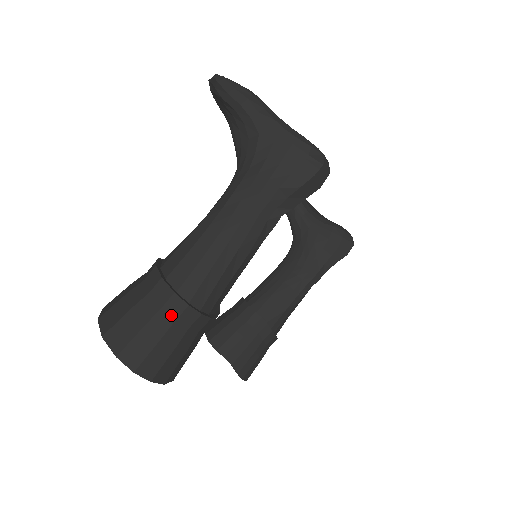
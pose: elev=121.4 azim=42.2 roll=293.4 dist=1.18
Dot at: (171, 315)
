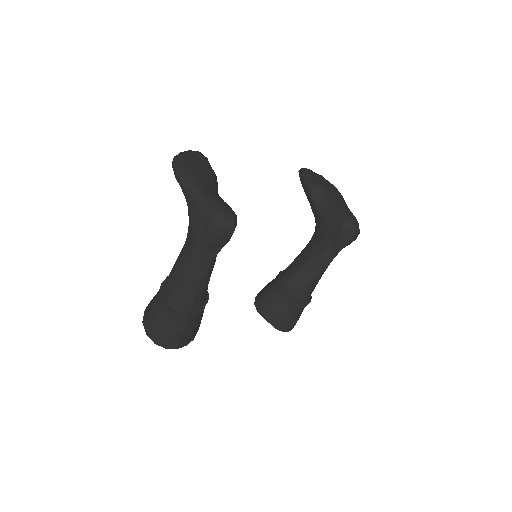
Dot at: (165, 315)
